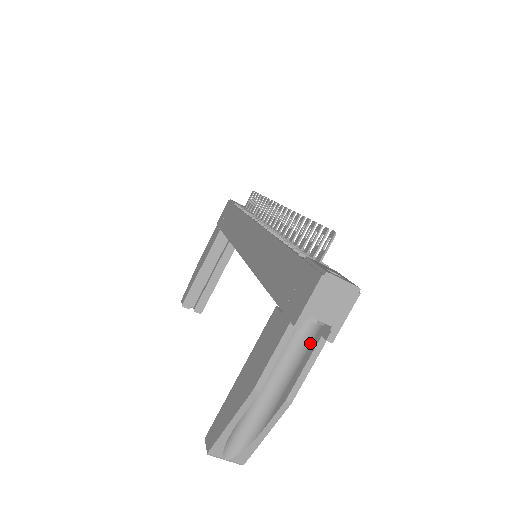
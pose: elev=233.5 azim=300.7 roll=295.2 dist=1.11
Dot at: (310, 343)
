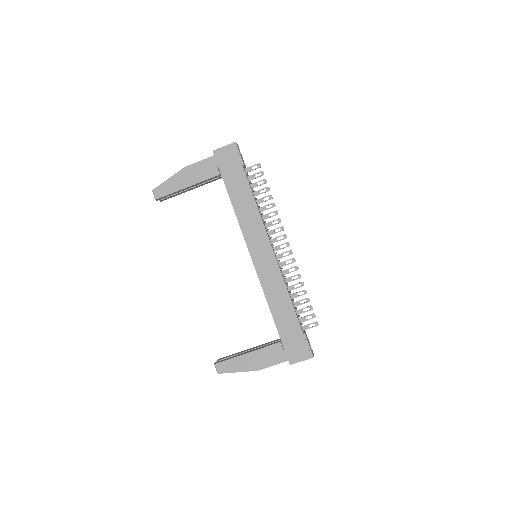
Dot at: occluded
